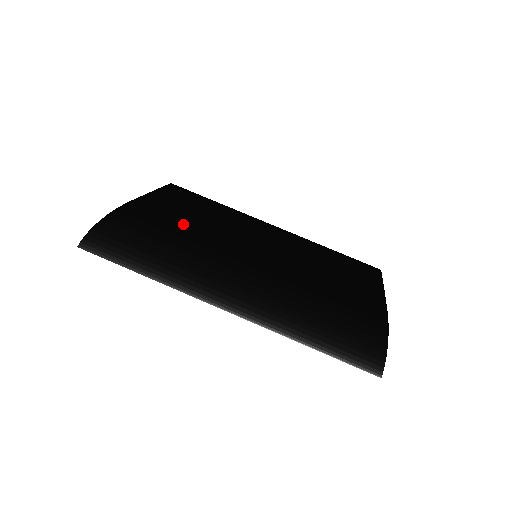
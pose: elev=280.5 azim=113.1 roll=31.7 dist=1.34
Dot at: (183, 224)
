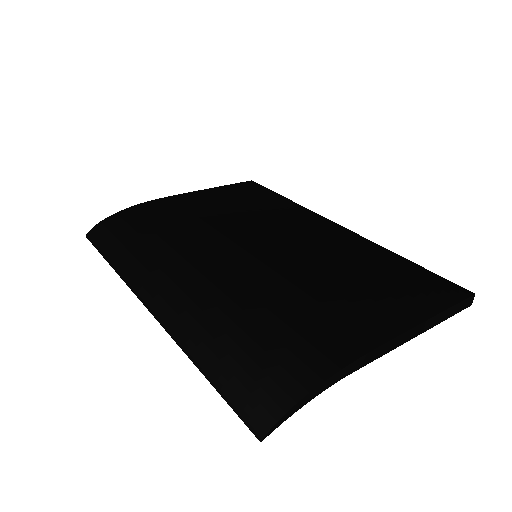
Dot at: (194, 218)
